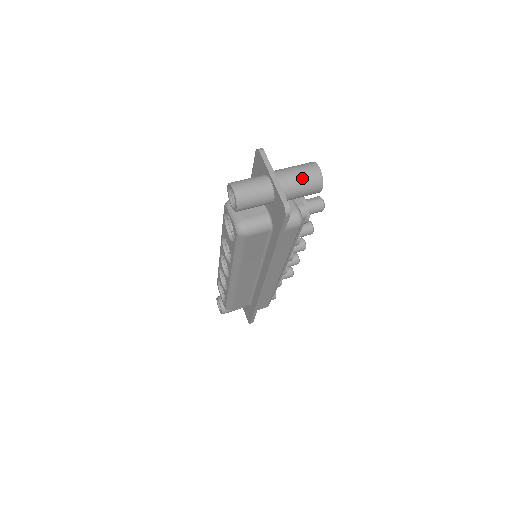
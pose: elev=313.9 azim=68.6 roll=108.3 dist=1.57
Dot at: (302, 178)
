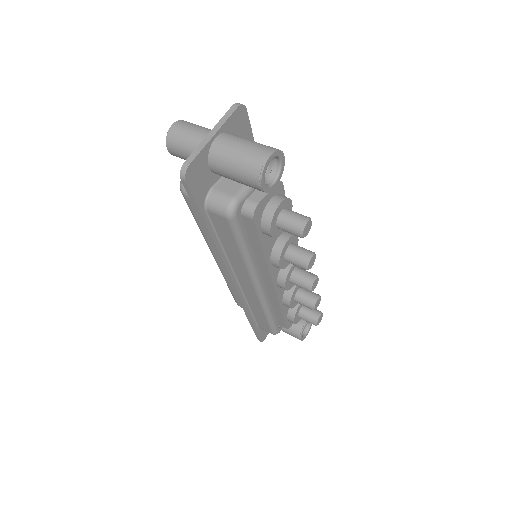
Dot at: (240, 155)
